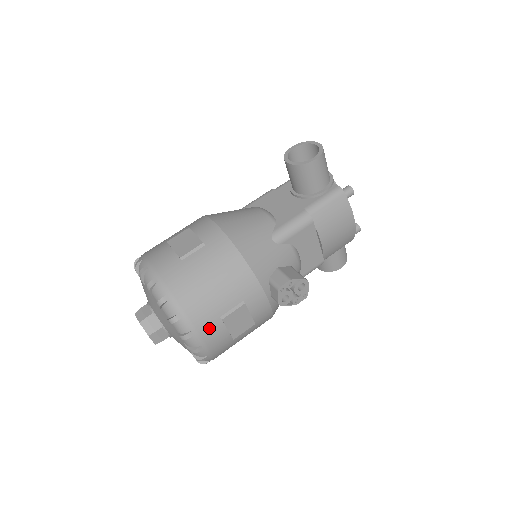
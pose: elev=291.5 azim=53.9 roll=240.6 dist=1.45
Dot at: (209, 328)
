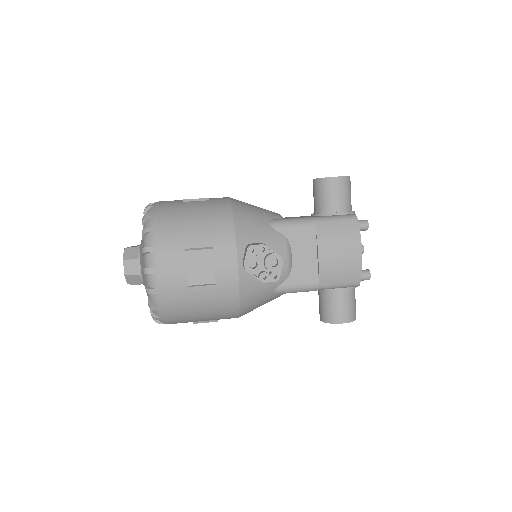
Dot at: (170, 253)
